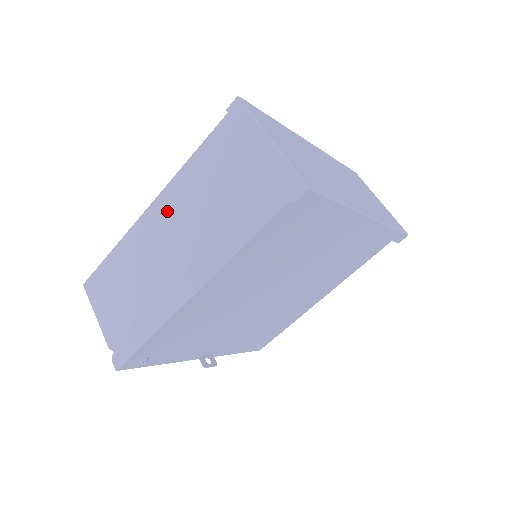
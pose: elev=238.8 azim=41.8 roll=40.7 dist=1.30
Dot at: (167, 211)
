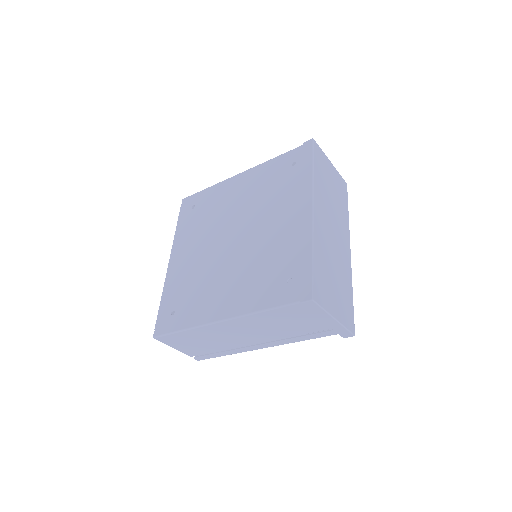
Dot at: (240, 326)
